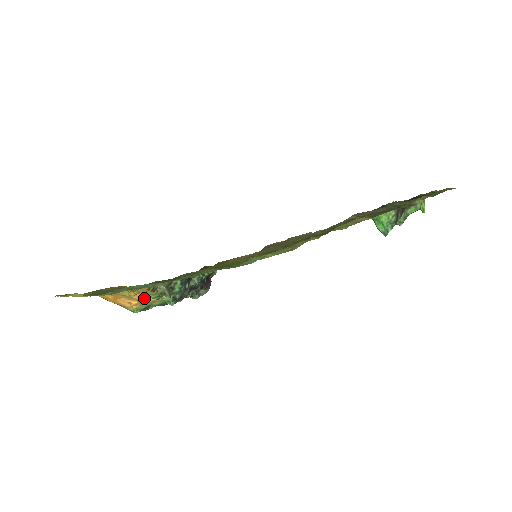
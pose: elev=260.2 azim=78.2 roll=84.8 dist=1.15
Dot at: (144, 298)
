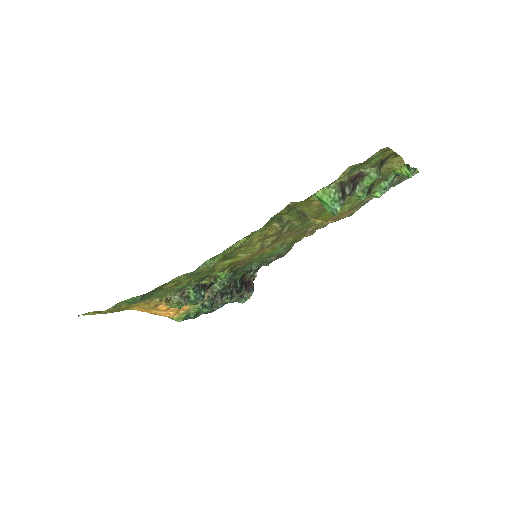
Dot at: (173, 308)
